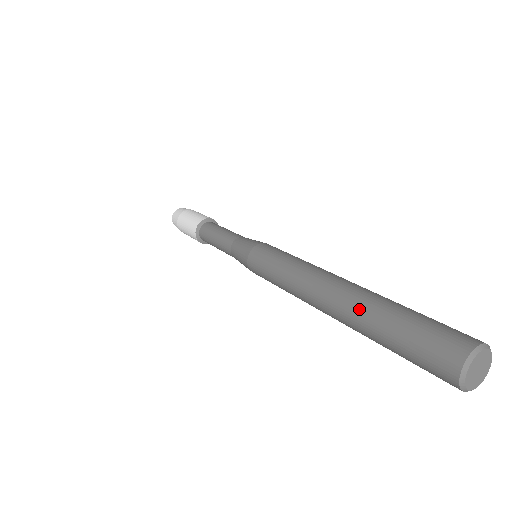
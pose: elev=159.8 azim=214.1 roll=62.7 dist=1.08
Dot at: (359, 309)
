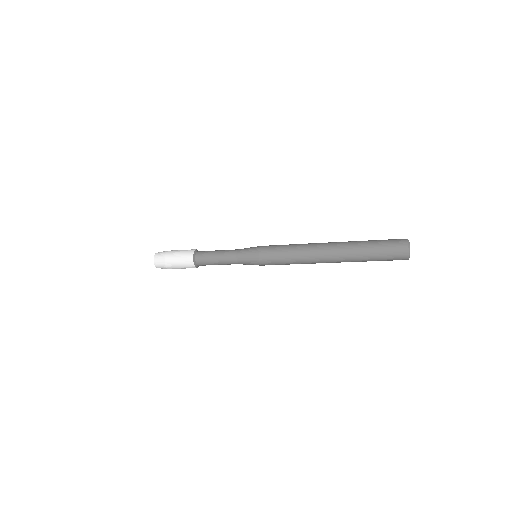
Dot at: (351, 241)
